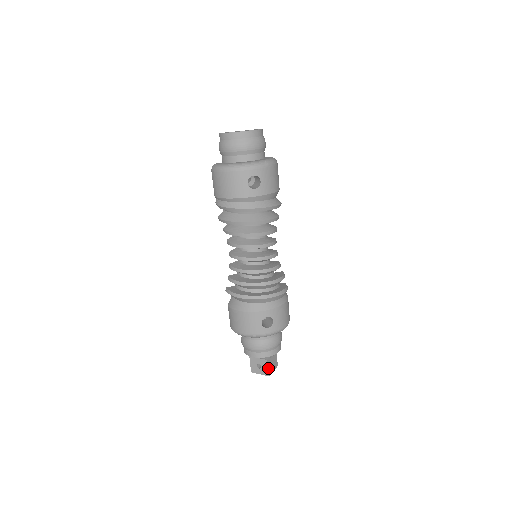
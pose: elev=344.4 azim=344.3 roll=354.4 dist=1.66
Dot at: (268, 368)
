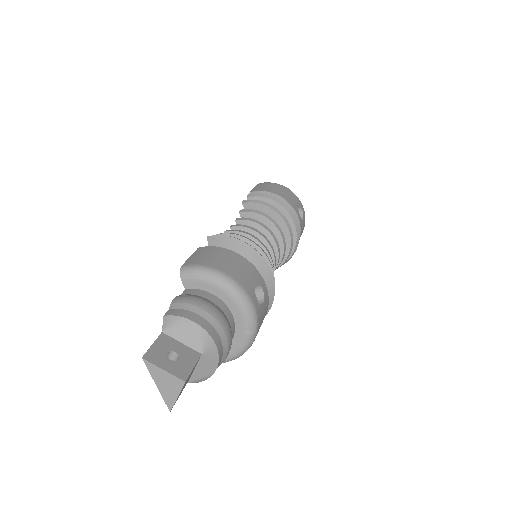
Dot at: (192, 369)
